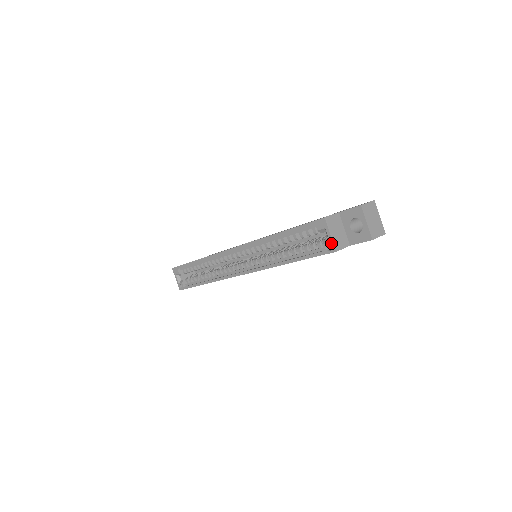
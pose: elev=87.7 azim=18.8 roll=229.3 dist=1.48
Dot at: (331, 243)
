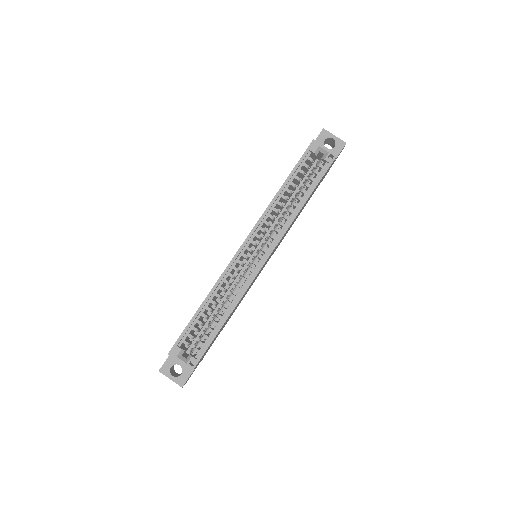
Dot at: (330, 152)
